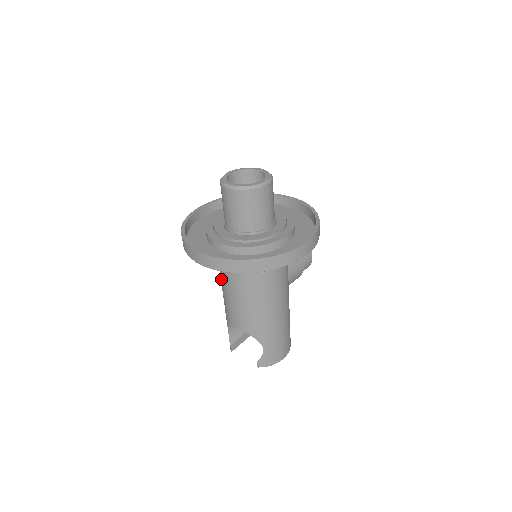
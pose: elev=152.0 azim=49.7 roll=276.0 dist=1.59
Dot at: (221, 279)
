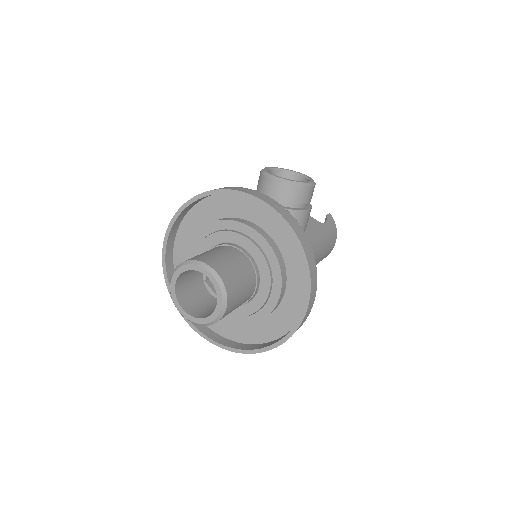
Dot at: occluded
